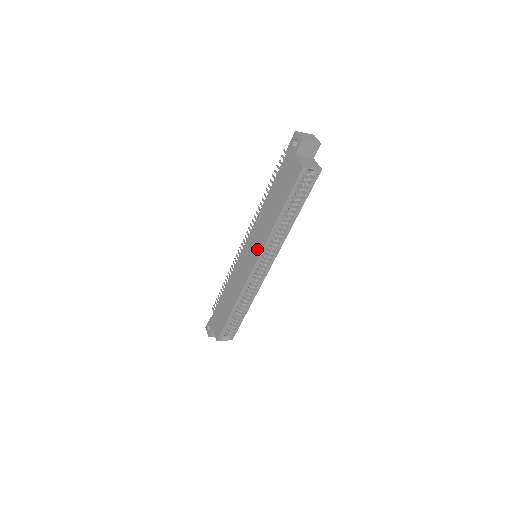
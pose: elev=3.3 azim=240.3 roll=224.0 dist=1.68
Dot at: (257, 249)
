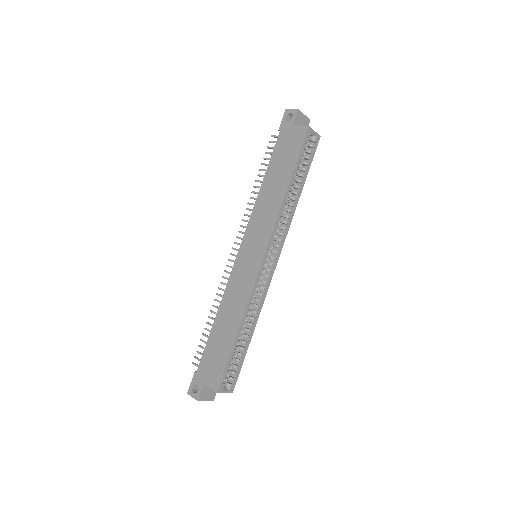
Dot at: (264, 235)
